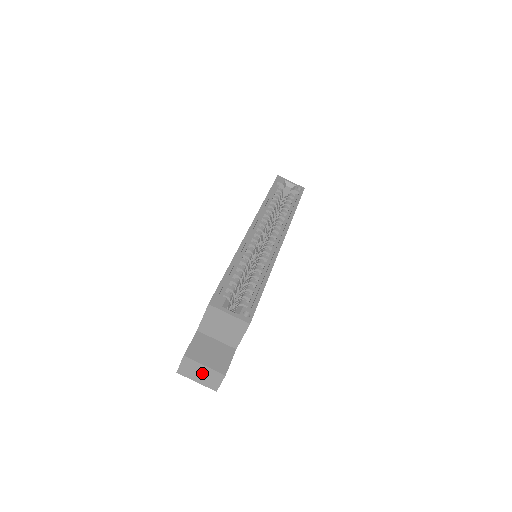
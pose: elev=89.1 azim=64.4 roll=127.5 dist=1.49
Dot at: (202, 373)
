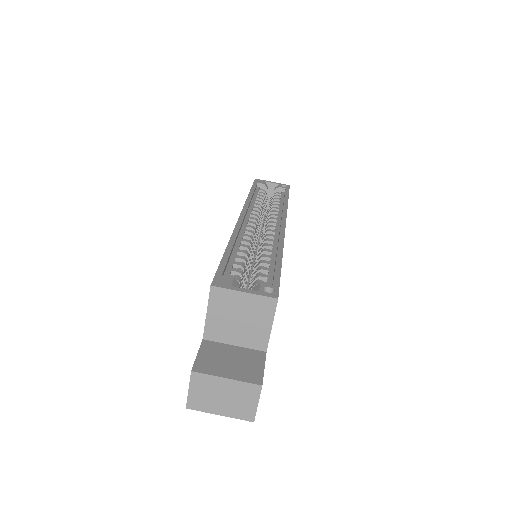
Dot at: (225, 394)
